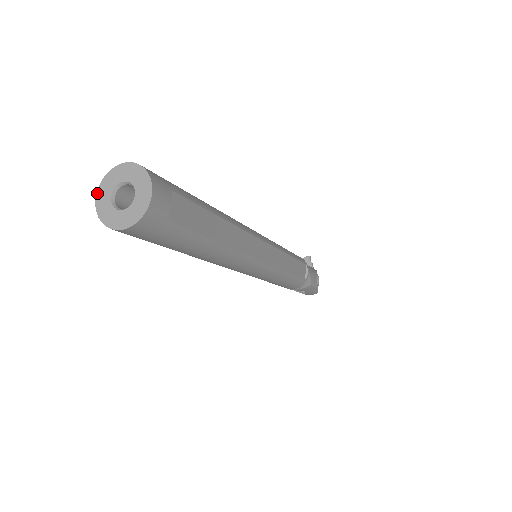
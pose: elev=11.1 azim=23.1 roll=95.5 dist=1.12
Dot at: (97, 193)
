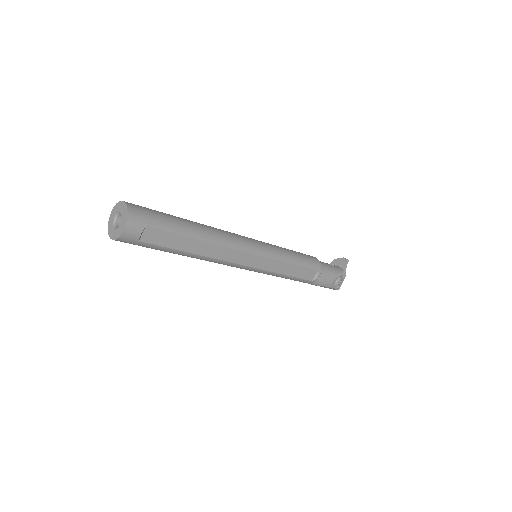
Dot at: (112, 210)
